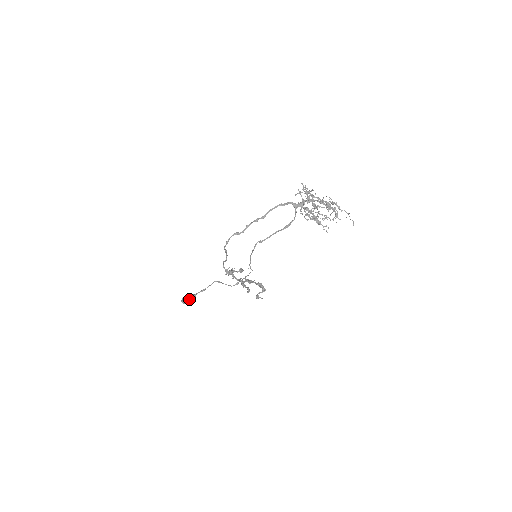
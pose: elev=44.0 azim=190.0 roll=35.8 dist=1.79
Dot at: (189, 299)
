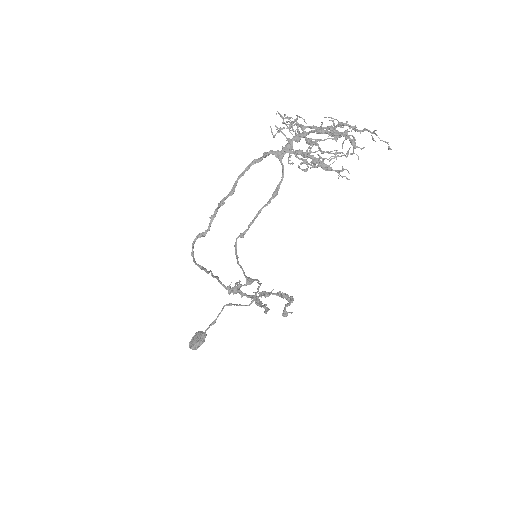
Dot at: (197, 342)
